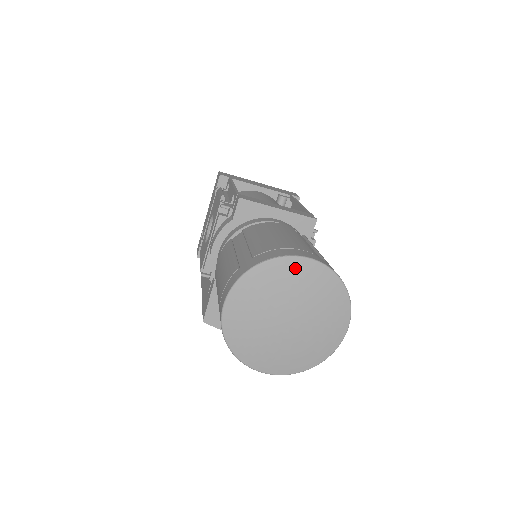
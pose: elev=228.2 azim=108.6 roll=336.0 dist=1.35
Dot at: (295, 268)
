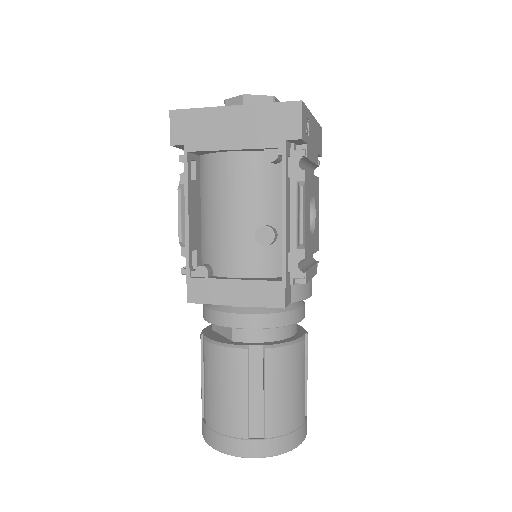
Dot at: occluded
